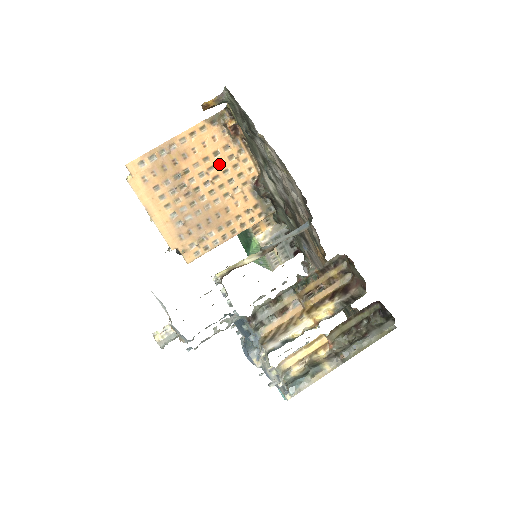
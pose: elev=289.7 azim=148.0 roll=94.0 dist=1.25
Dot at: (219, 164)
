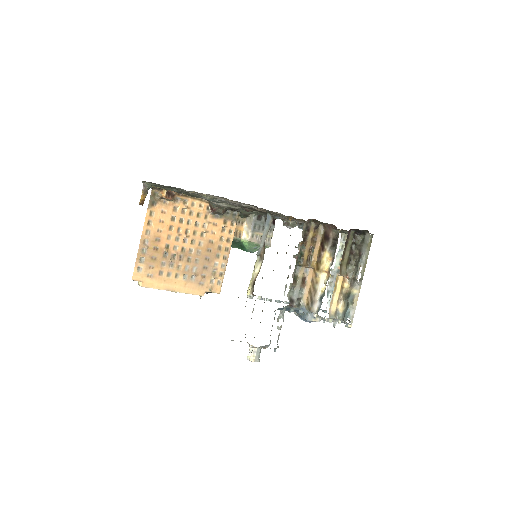
Dot at: (181, 222)
